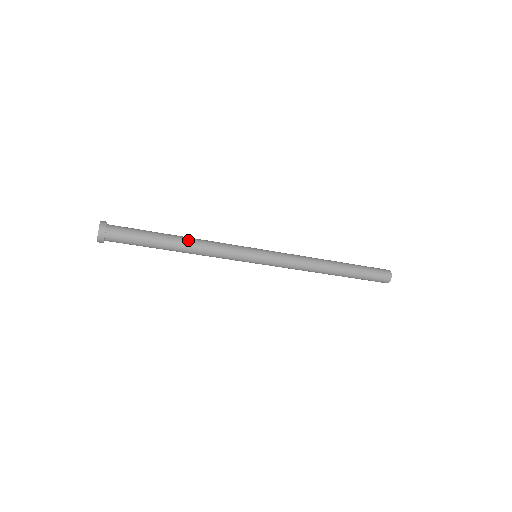
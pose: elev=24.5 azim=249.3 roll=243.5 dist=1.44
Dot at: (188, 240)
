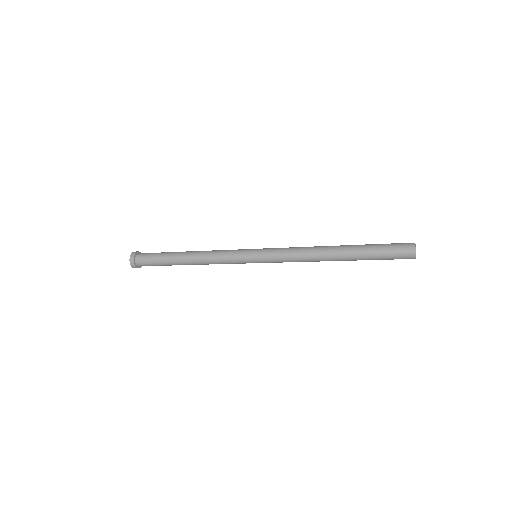
Dot at: (192, 261)
